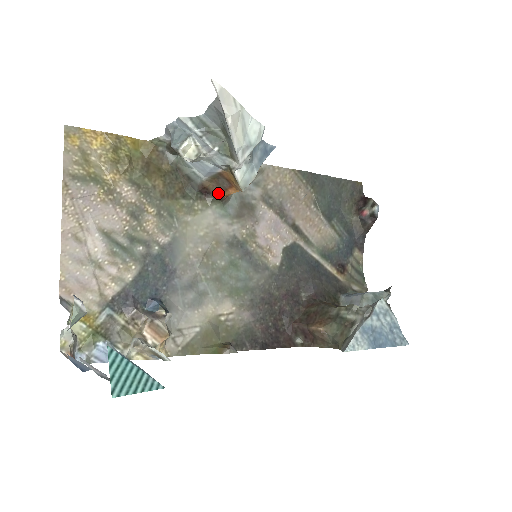
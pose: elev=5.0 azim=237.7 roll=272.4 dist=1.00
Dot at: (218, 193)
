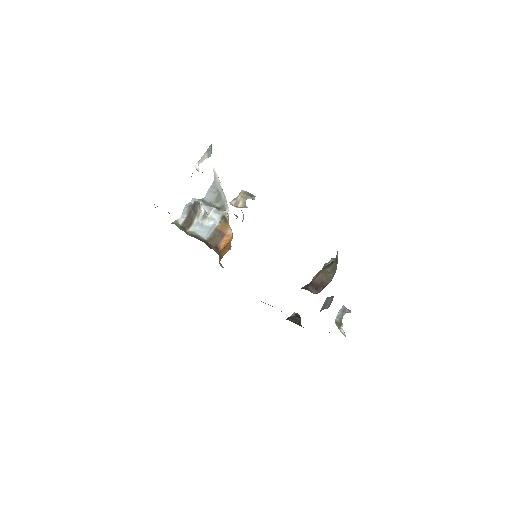
Dot at: (216, 245)
